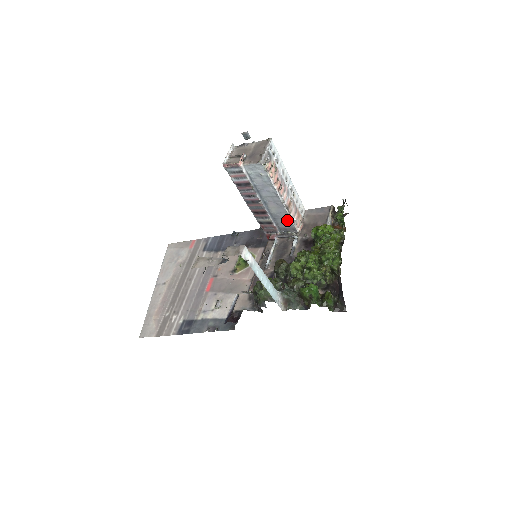
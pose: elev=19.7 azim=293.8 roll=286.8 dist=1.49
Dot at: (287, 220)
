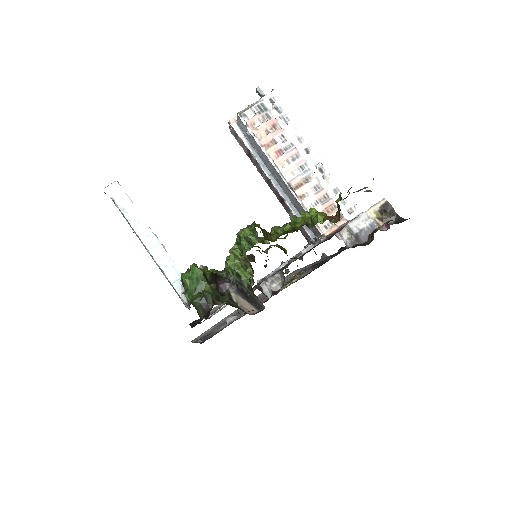
Dot at: occluded
